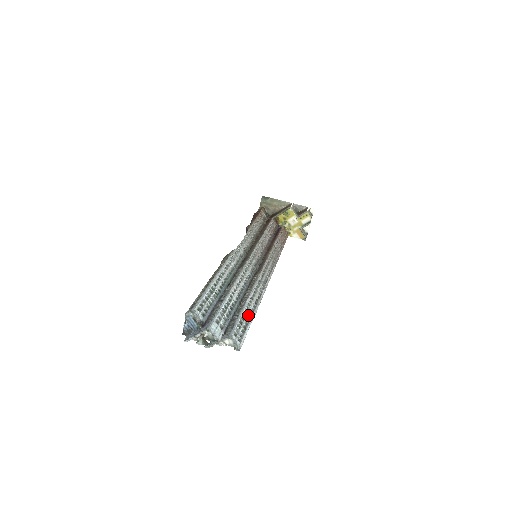
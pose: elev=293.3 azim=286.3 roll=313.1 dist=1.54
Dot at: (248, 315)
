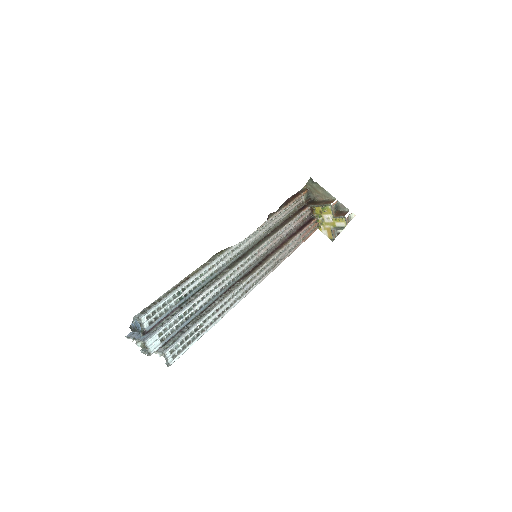
Dot at: (201, 329)
